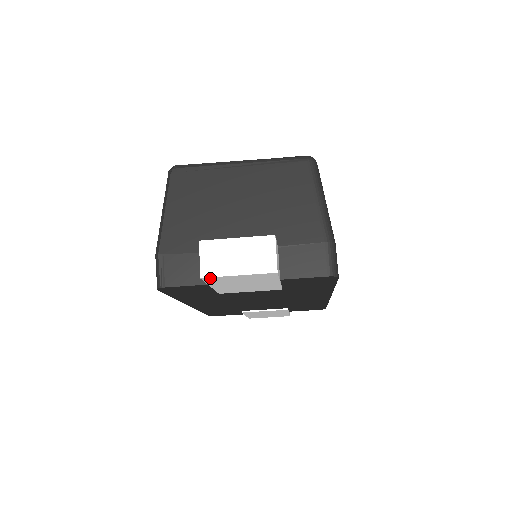
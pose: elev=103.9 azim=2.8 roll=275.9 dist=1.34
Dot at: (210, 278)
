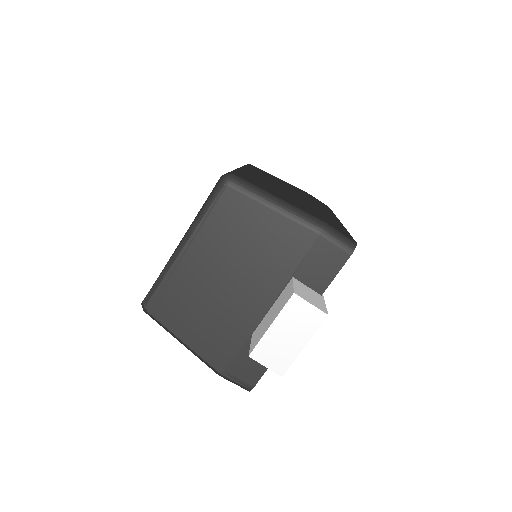
Dot at: (287, 367)
